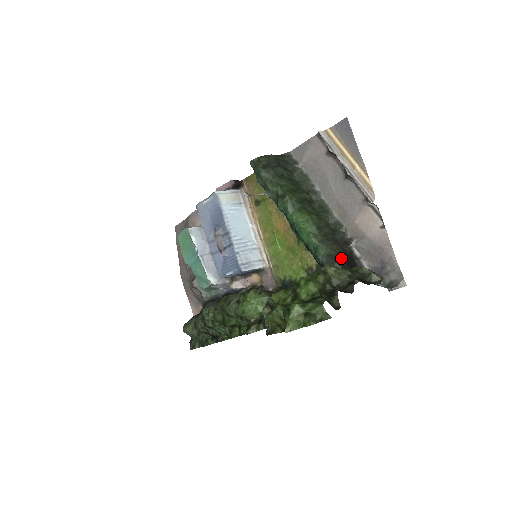
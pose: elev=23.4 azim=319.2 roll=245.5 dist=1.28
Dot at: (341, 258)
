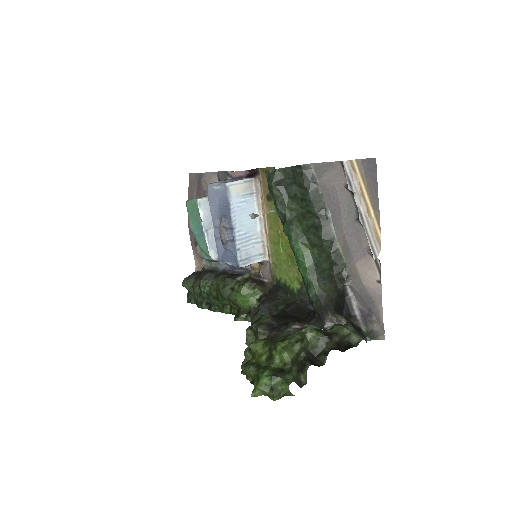
Dot at: (331, 300)
